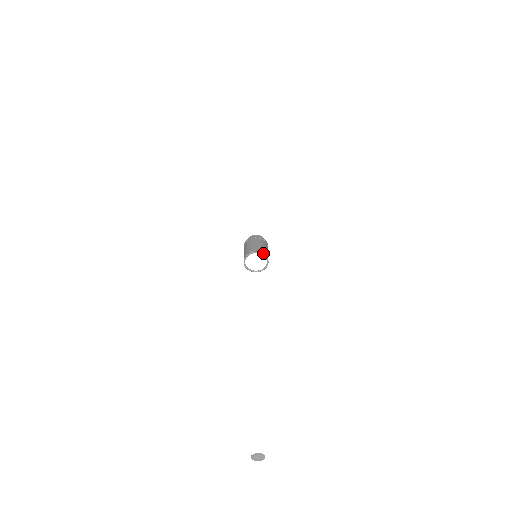
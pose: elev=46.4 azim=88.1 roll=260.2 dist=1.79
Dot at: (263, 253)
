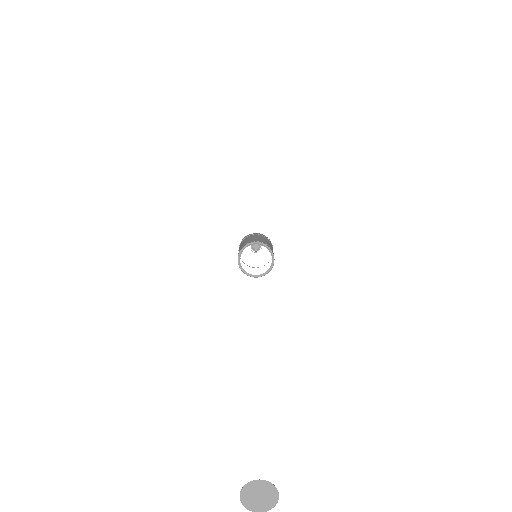
Dot at: (265, 244)
